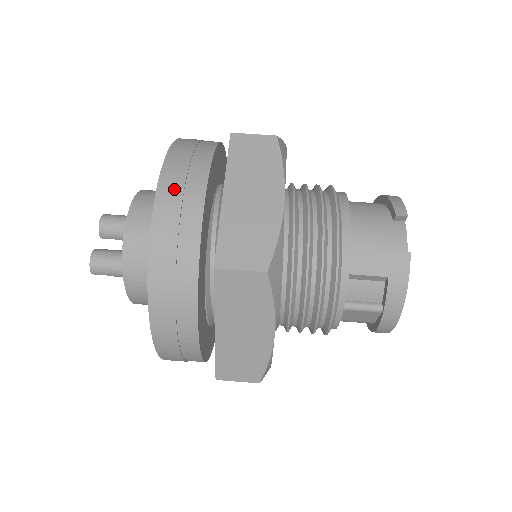
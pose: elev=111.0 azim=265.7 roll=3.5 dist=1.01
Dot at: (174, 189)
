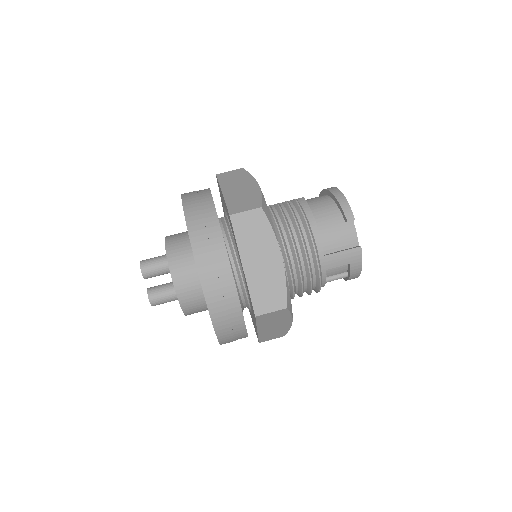
Dot at: (210, 273)
